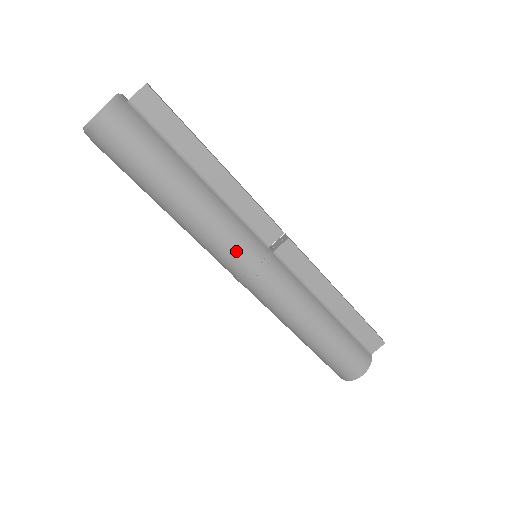
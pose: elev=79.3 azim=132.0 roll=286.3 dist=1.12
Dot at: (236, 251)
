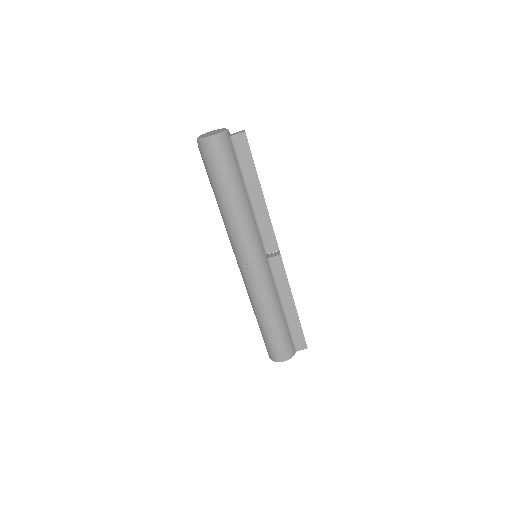
Dot at: (247, 247)
